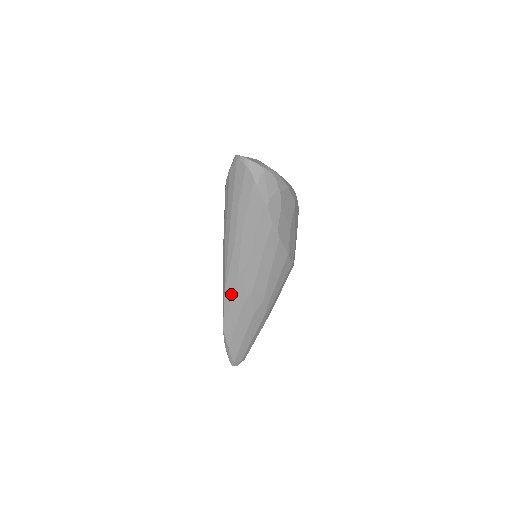
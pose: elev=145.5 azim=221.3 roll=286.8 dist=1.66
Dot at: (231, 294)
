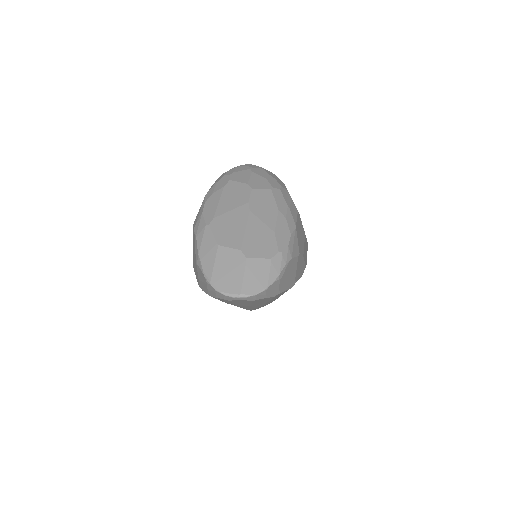
Dot at: occluded
